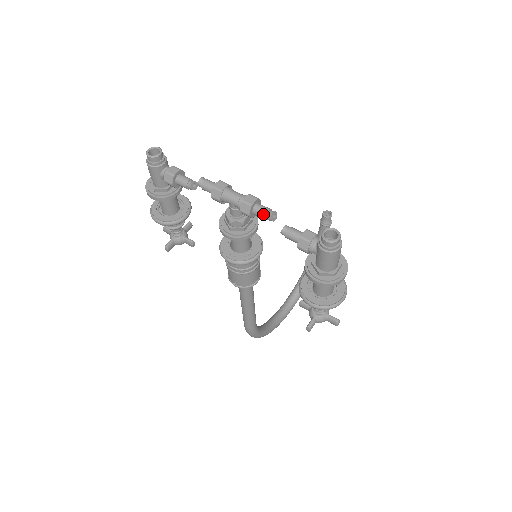
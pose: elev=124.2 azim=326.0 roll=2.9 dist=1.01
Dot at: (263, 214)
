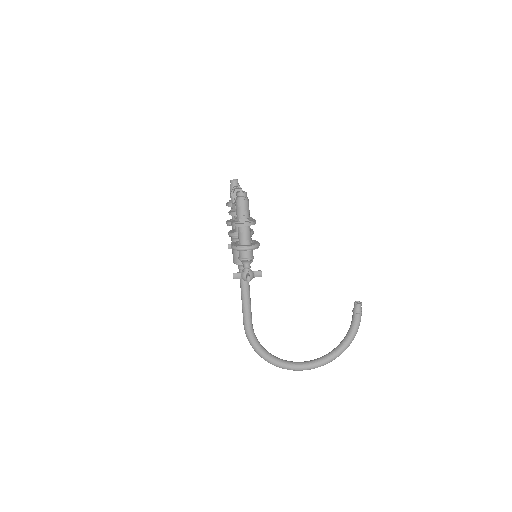
Dot at: occluded
